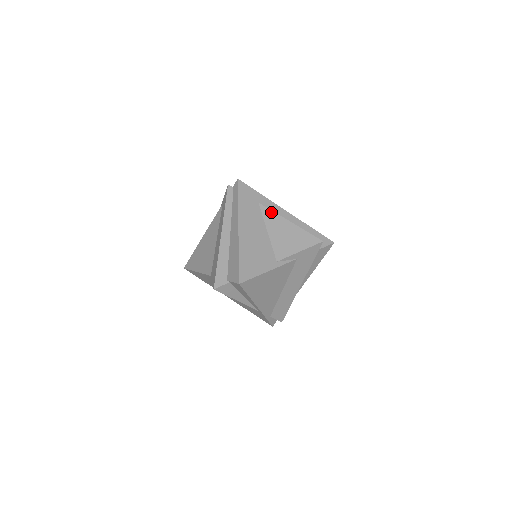
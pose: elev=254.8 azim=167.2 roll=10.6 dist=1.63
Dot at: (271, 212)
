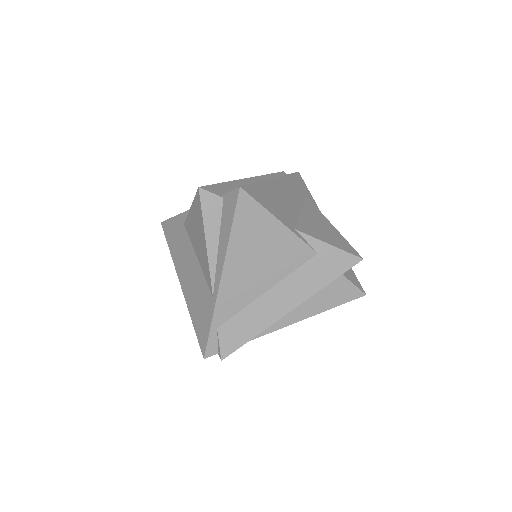
Dot at: (316, 208)
